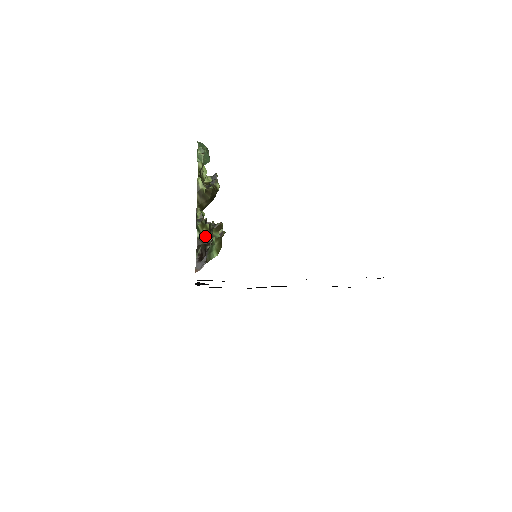
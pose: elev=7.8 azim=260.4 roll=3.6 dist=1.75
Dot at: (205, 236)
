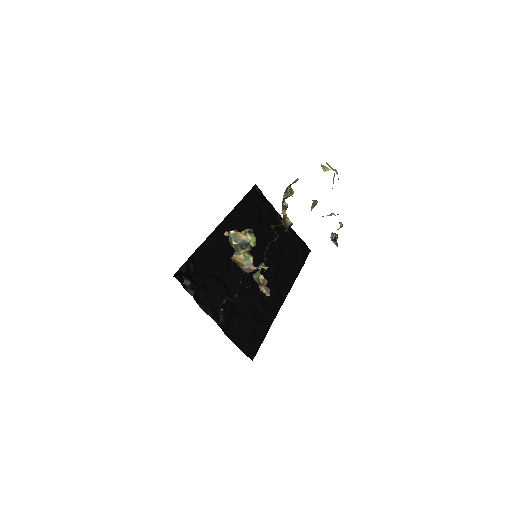
Dot at: occluded
